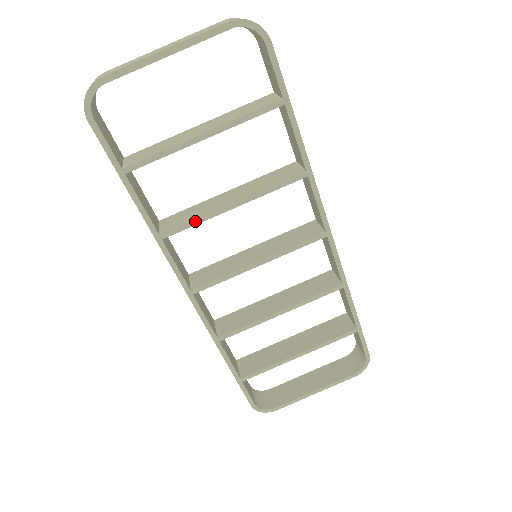
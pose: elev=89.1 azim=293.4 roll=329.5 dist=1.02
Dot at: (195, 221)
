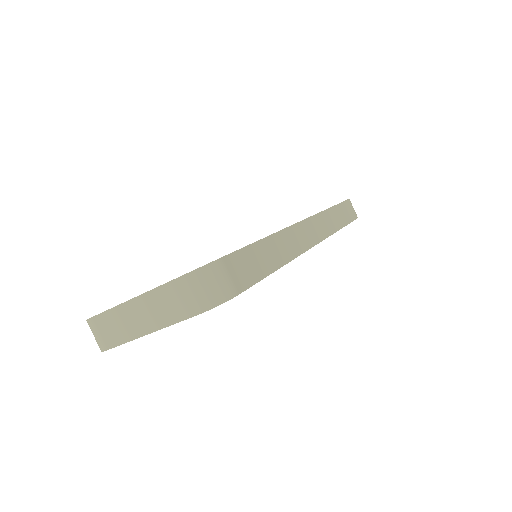
Dot at: occluded
